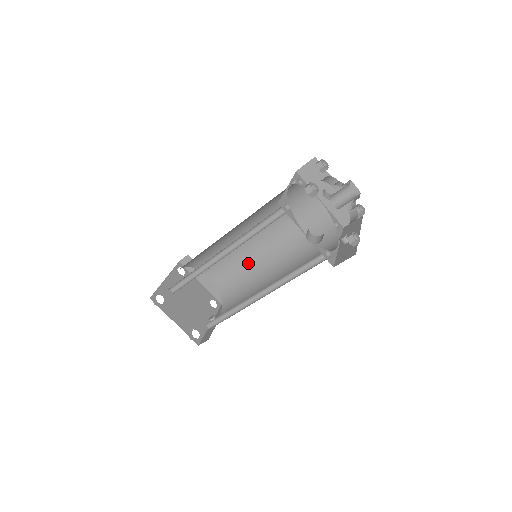
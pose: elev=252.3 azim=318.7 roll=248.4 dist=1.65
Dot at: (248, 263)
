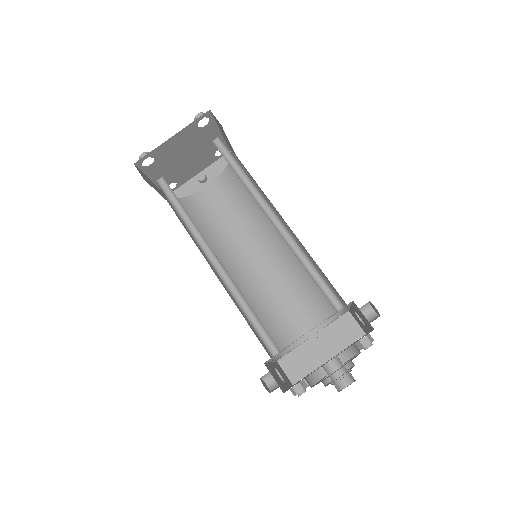
Dot at: occluded
